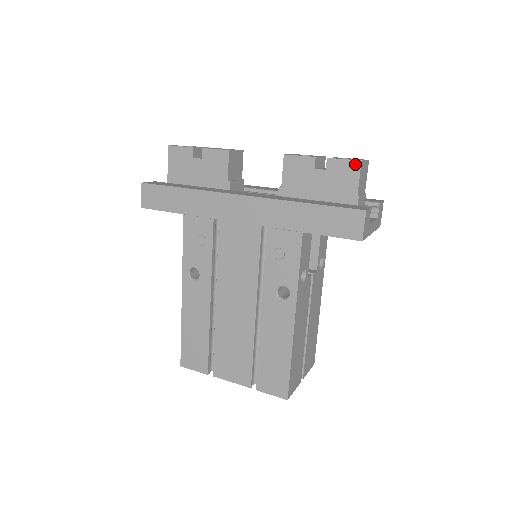
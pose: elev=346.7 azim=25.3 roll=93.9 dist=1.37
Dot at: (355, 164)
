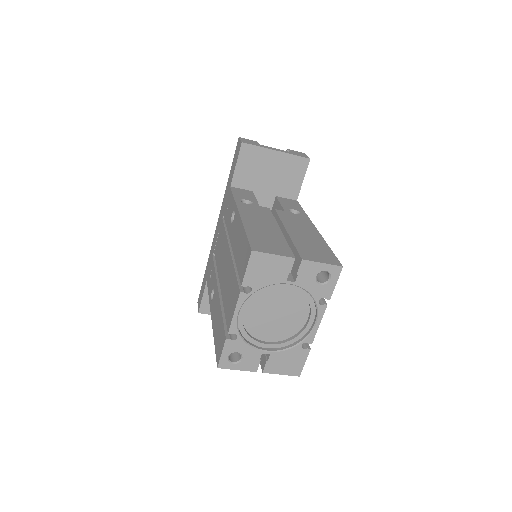
Dot at: occluded
